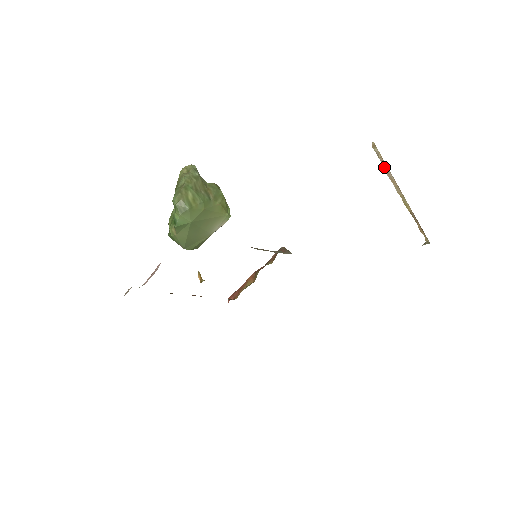
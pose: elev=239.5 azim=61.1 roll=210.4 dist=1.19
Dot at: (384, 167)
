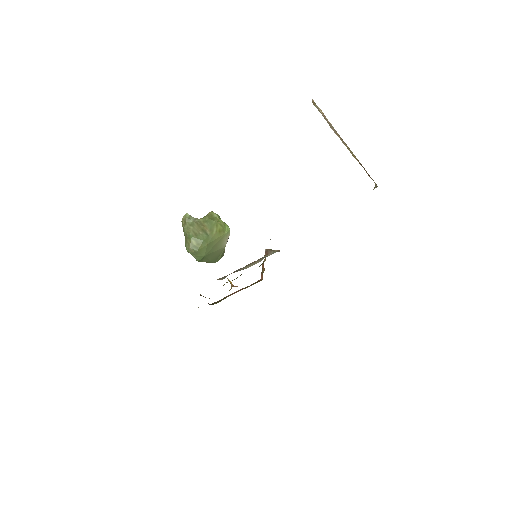
Dot at: (327, 122)
